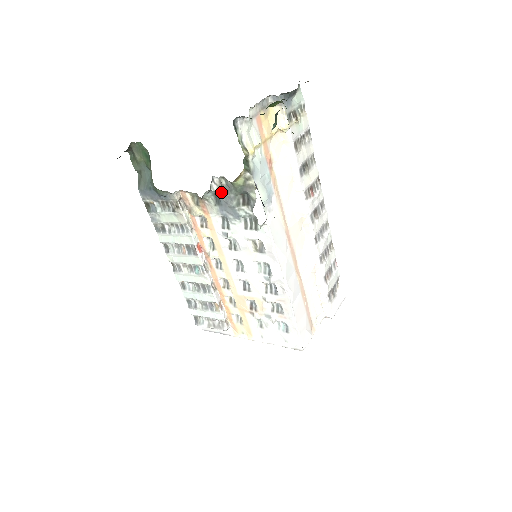
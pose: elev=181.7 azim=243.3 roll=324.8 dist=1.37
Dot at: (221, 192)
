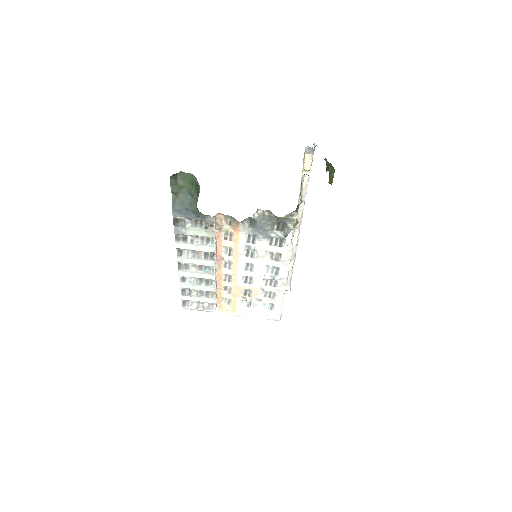
Dot at: (260, 220)
